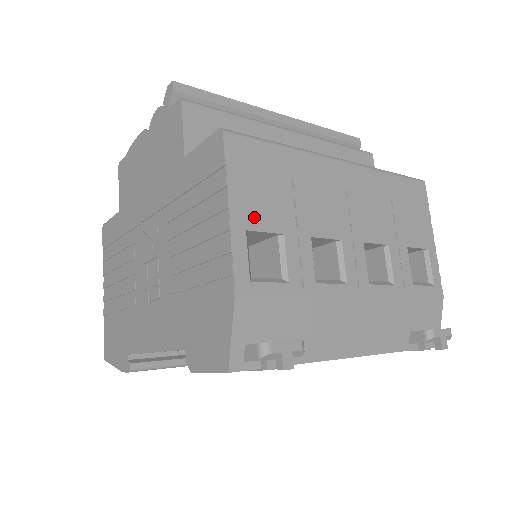
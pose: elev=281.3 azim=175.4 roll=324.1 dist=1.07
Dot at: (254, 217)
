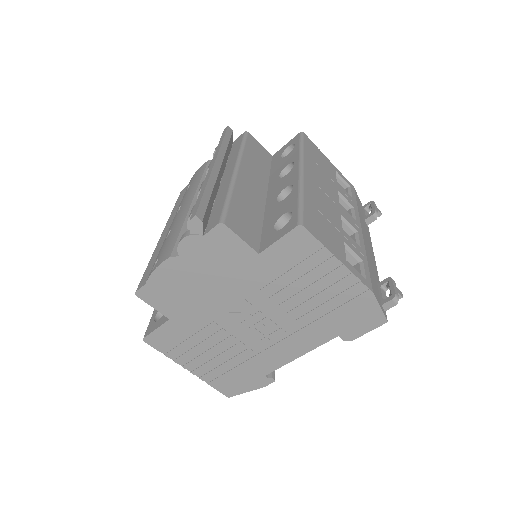
Dot at: (340, 250)
